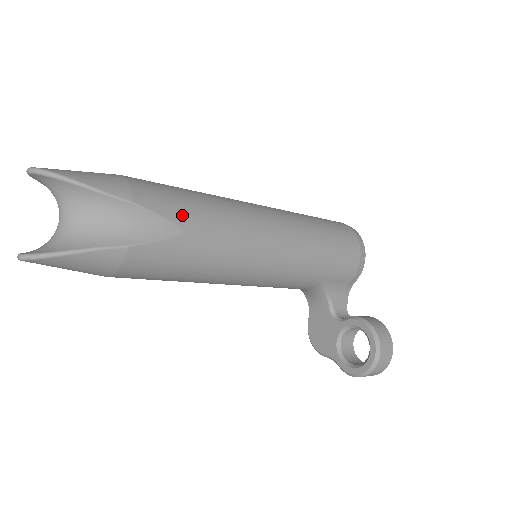
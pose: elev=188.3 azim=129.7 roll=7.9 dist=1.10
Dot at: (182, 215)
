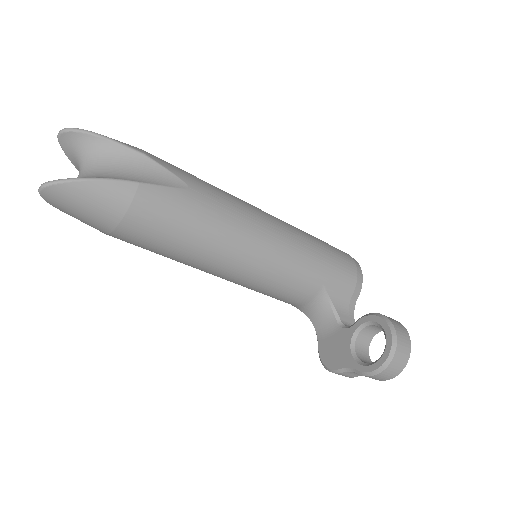
Dot at: (187, 177)
